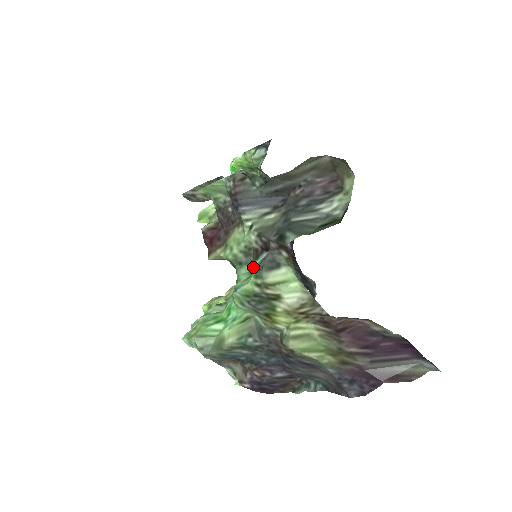
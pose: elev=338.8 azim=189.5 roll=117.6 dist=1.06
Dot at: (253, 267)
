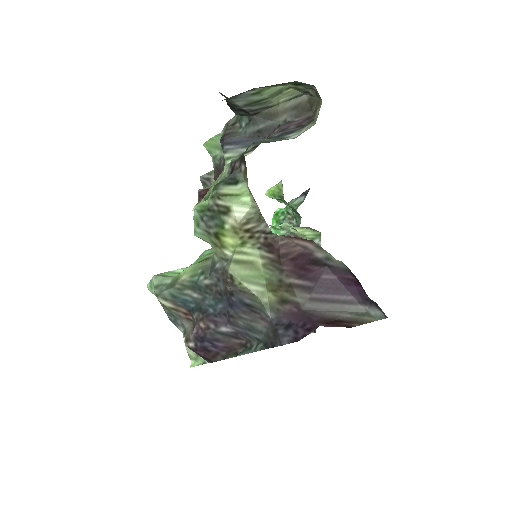
Dot at: occluded
